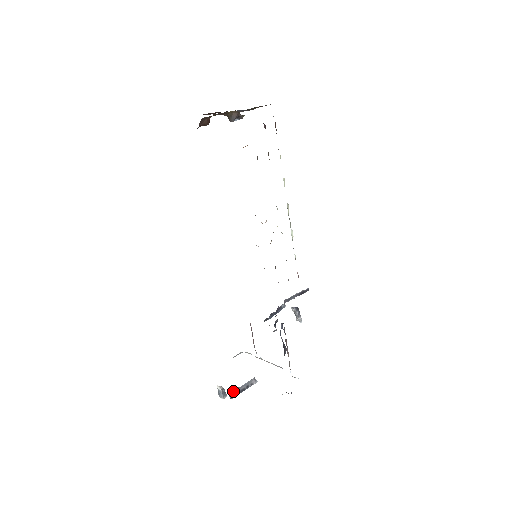
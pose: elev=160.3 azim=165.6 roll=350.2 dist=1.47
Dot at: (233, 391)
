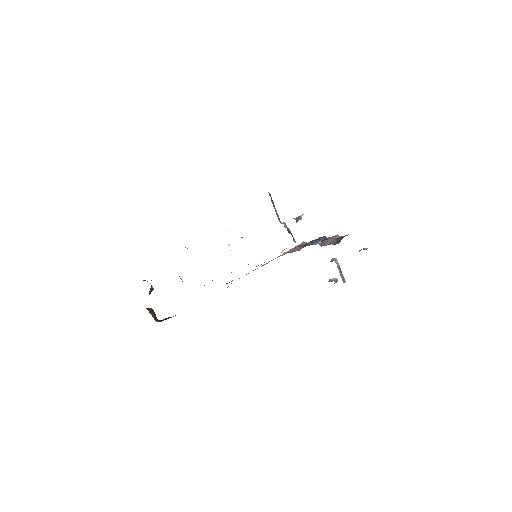
Dot at: (342, 280)
